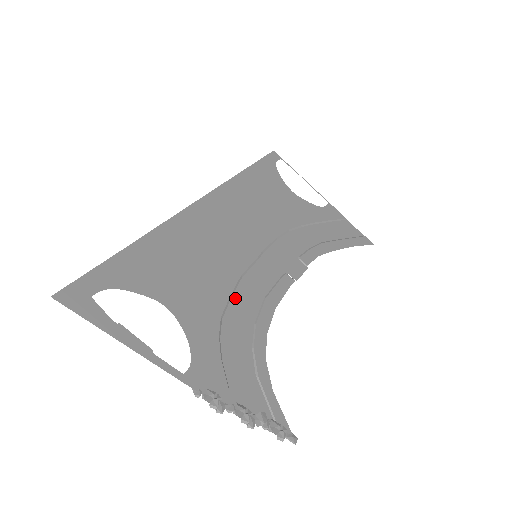
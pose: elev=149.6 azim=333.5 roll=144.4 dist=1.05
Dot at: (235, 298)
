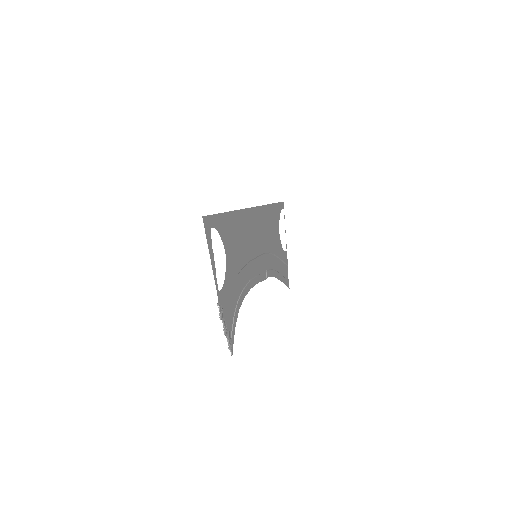
Dot at: (243, 271)
